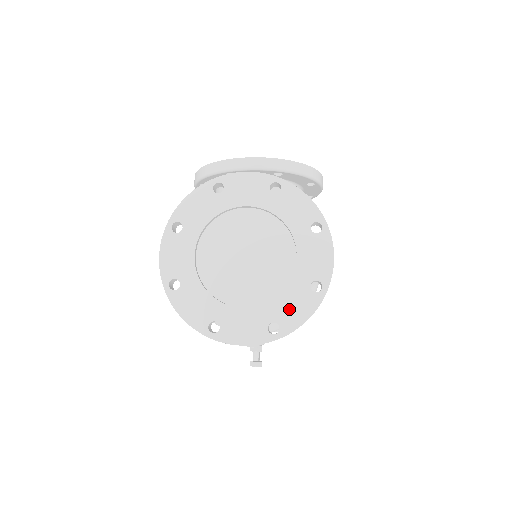
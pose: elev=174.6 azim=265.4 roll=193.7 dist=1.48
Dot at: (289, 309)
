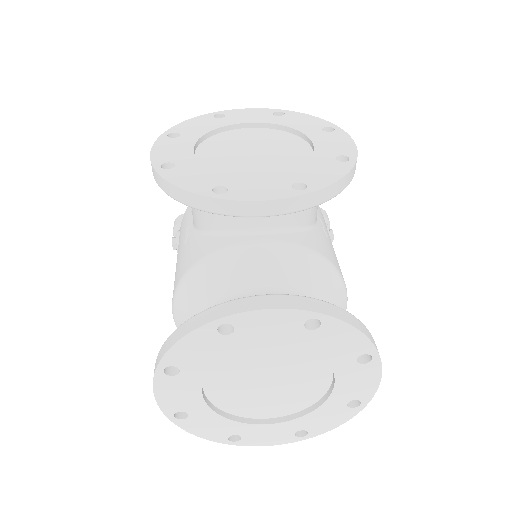
Dot at: (320, 421)
